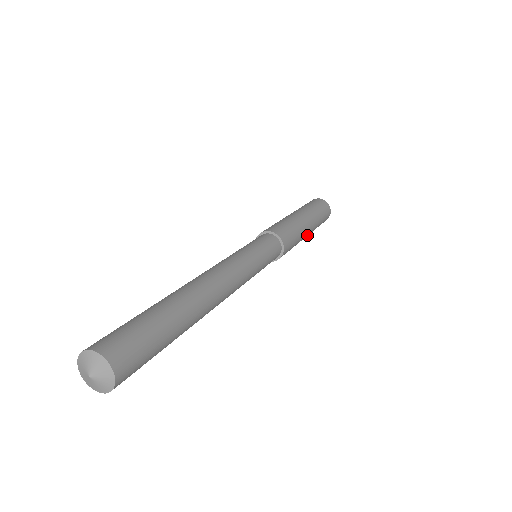
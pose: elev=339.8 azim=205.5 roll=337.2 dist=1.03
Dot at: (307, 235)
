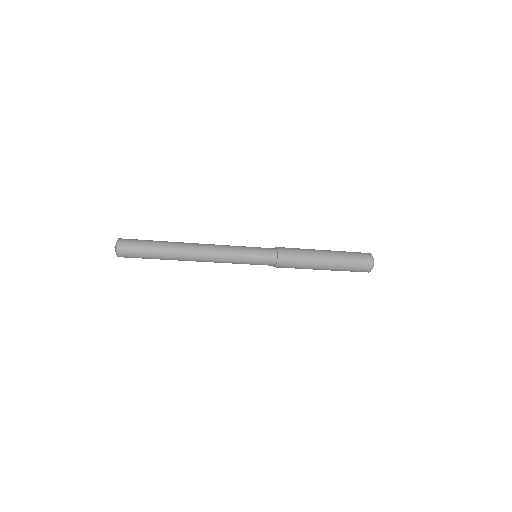
Dot at: (326, 255)
